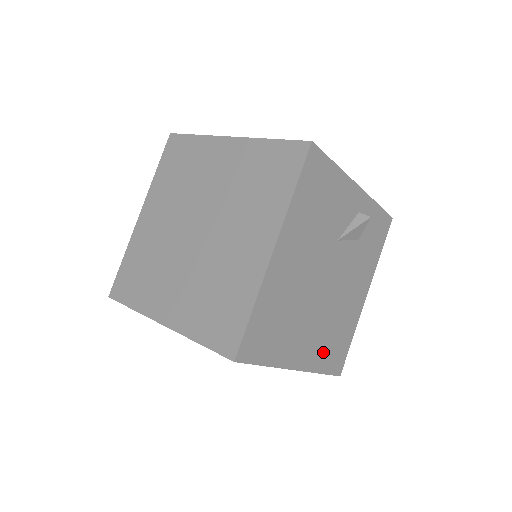
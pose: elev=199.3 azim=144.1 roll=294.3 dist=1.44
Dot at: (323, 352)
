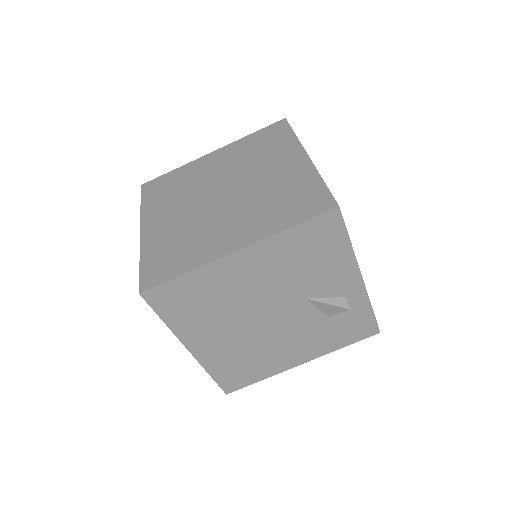
Dot at: (224, 362)
